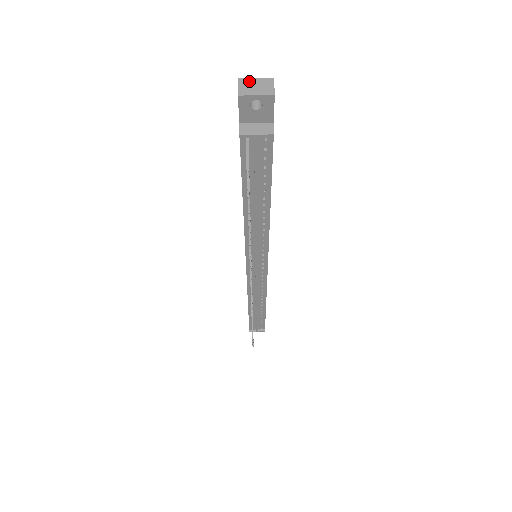
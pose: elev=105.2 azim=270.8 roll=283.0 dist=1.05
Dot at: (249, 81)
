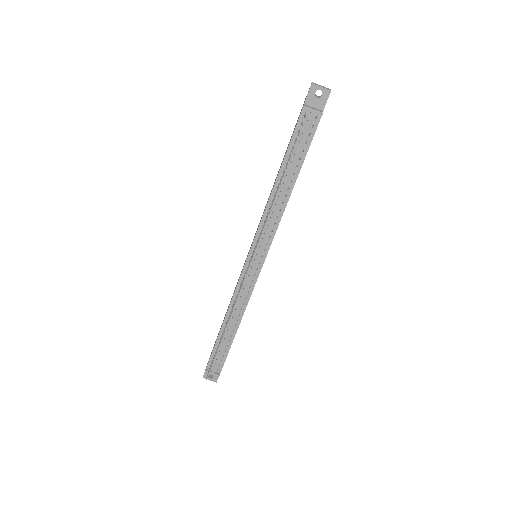
Dot at: occluded
